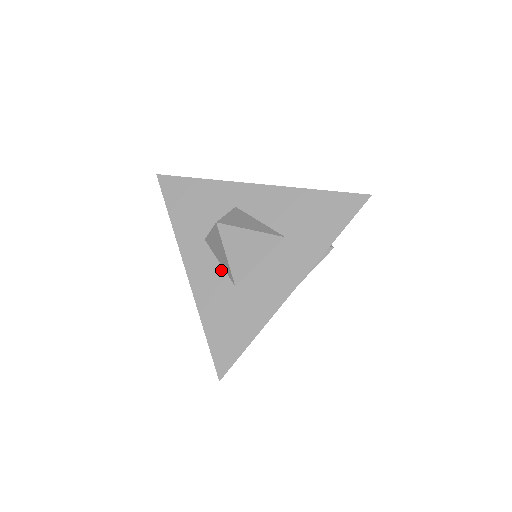
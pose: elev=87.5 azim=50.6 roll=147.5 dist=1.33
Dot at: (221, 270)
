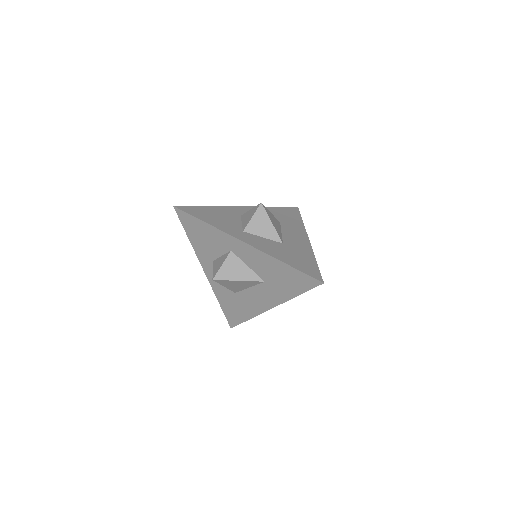
Dot at: occluded
